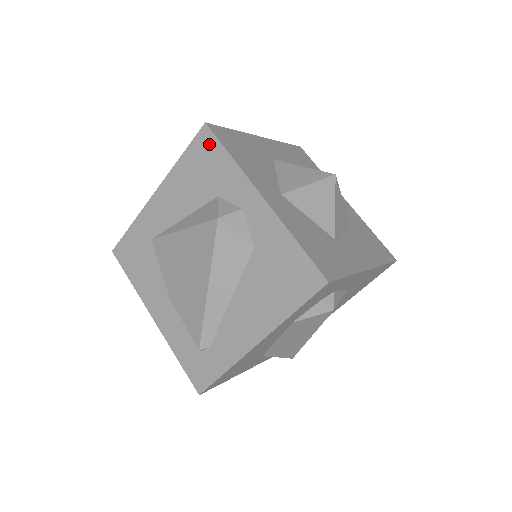
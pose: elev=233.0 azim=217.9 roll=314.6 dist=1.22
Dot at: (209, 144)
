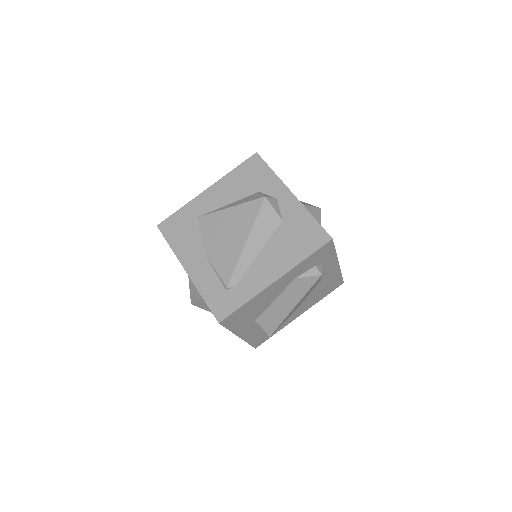
Dot at: (258, 163)
